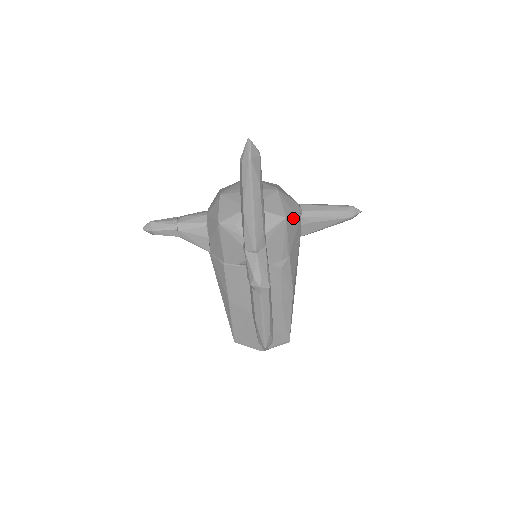
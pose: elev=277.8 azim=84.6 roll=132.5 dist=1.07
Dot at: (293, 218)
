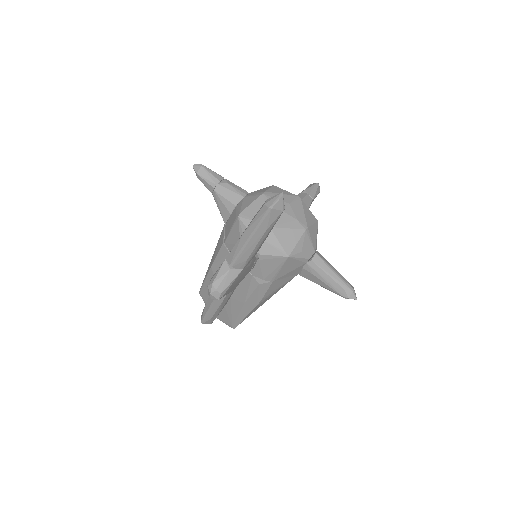
Dot at: (297, 260)
